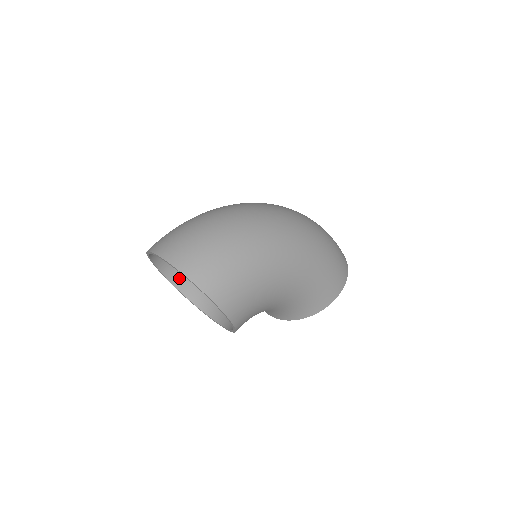
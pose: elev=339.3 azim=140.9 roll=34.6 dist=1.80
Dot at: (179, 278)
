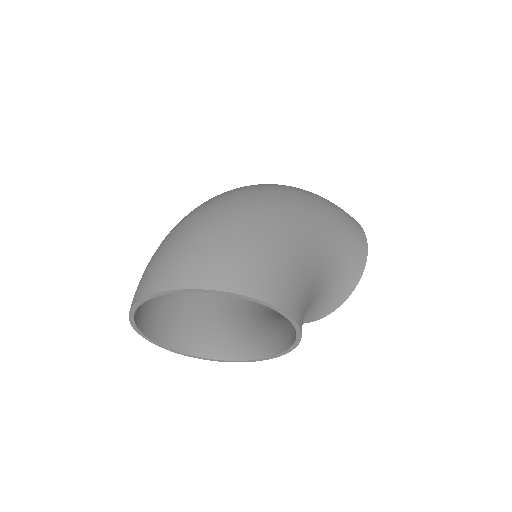
Dot at: (185, 341)
